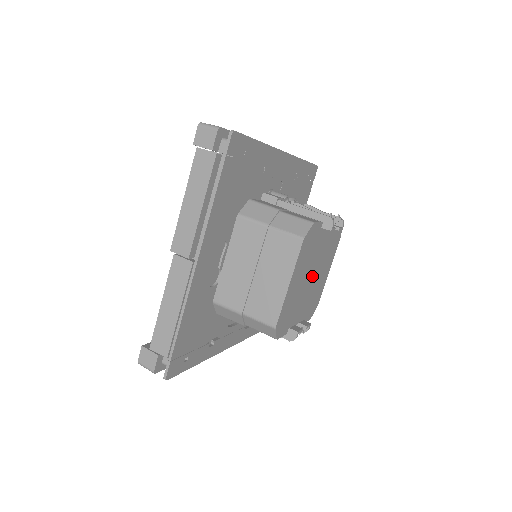
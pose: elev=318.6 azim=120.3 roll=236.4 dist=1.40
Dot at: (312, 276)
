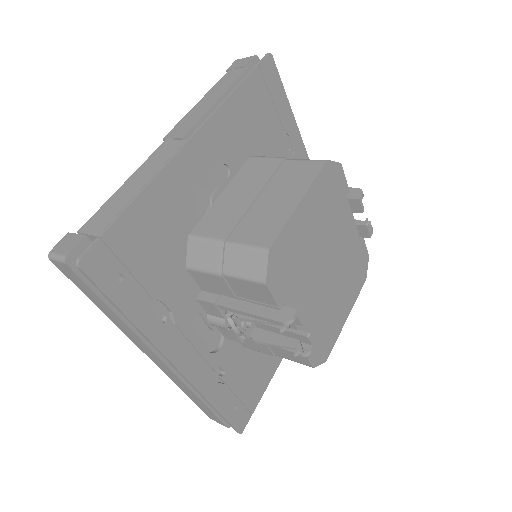
Dot at: (327, 267)
